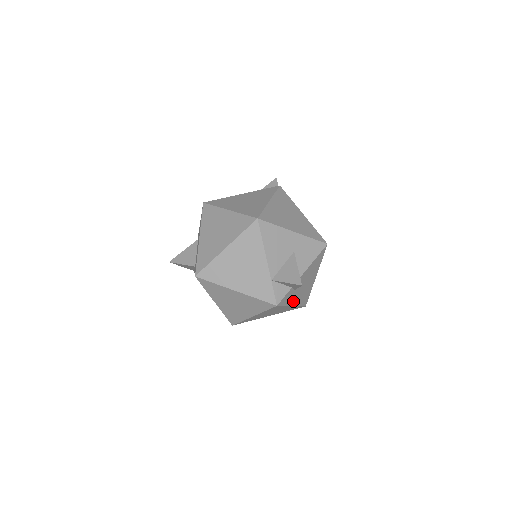
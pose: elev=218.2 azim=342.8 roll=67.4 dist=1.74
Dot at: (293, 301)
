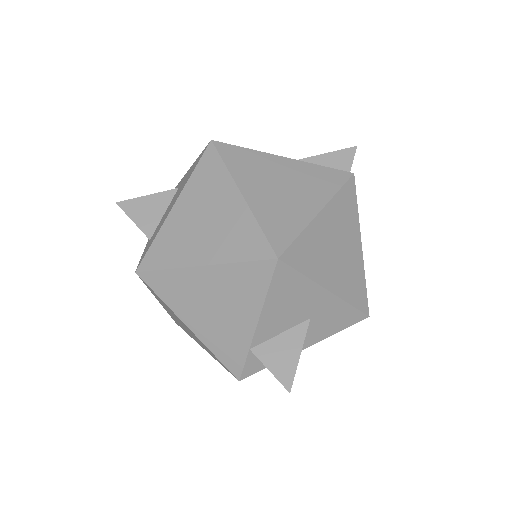
Dot at: occluded
